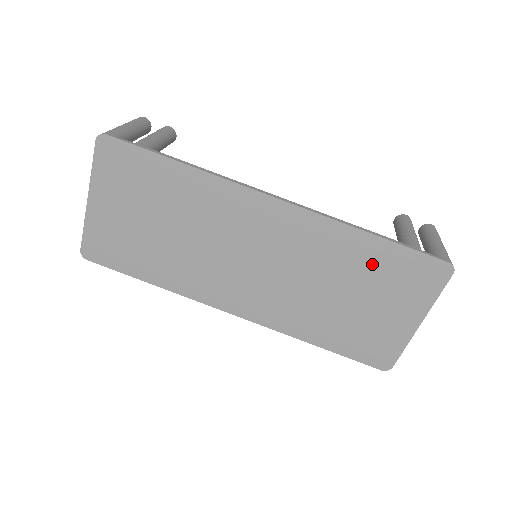
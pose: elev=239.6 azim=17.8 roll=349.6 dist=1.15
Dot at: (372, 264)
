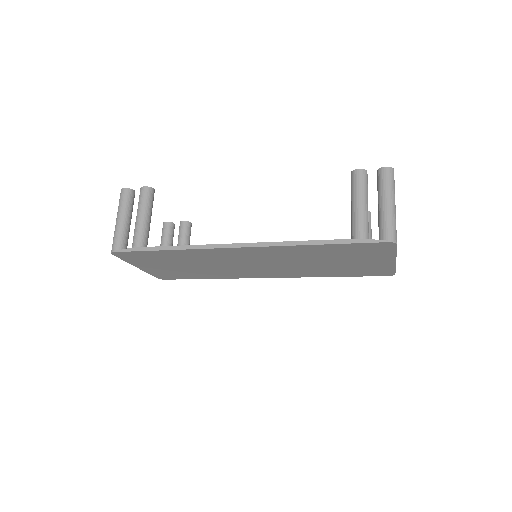
Dot at: (333, 252)
